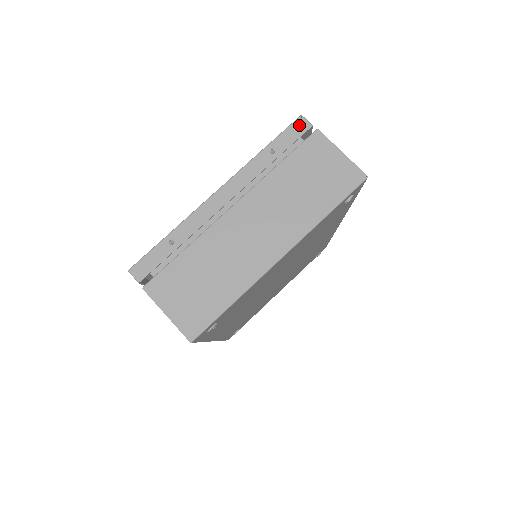
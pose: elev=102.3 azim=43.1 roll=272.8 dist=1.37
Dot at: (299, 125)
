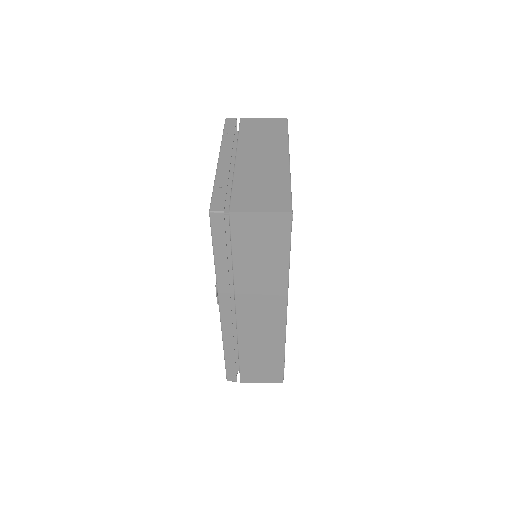
Dot at: (229, 121)
